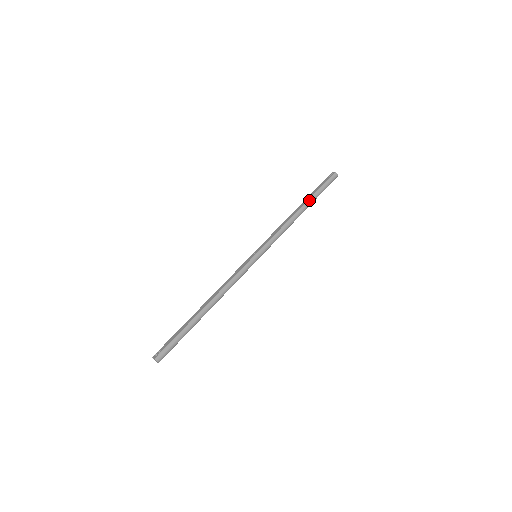
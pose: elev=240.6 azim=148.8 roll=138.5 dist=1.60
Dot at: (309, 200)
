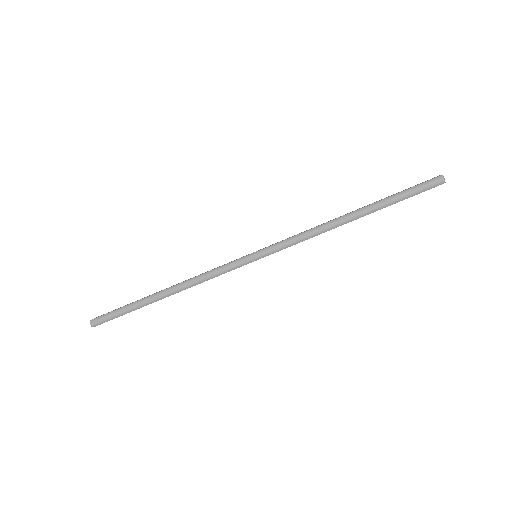
Dot at: (370, 205)
